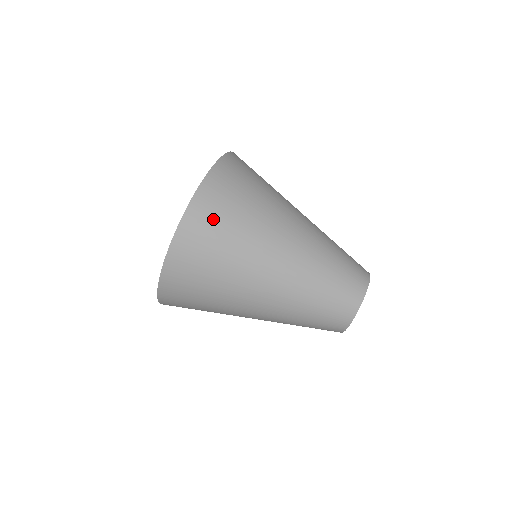
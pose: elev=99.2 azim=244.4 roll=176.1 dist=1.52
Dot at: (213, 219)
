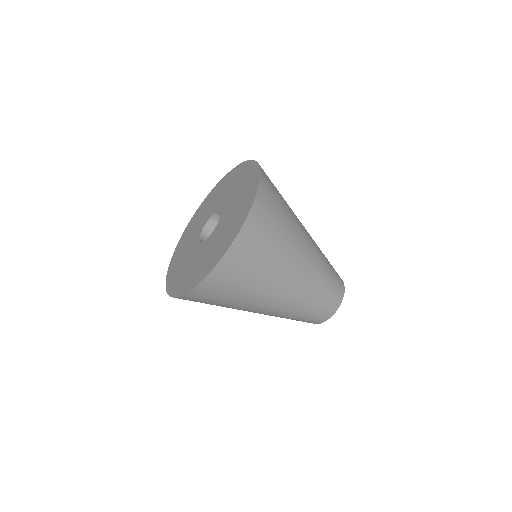
Dot at: (257, 241)
